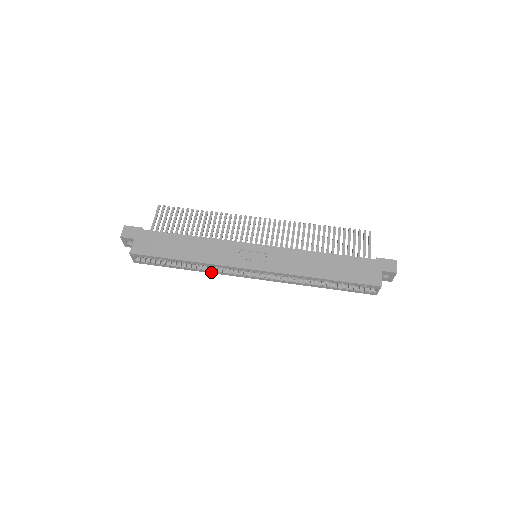
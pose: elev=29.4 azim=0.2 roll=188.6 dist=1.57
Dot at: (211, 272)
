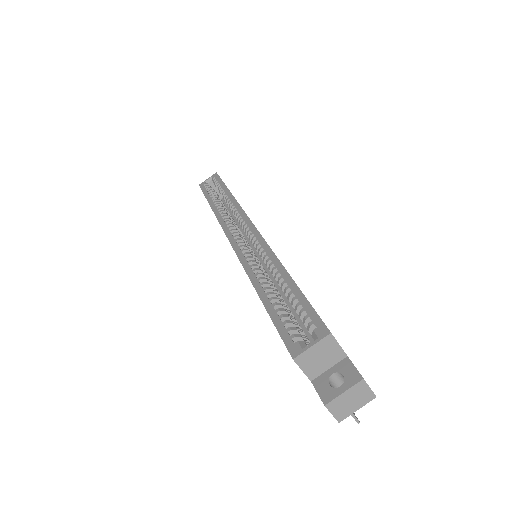
Dot at: (218, 216)
